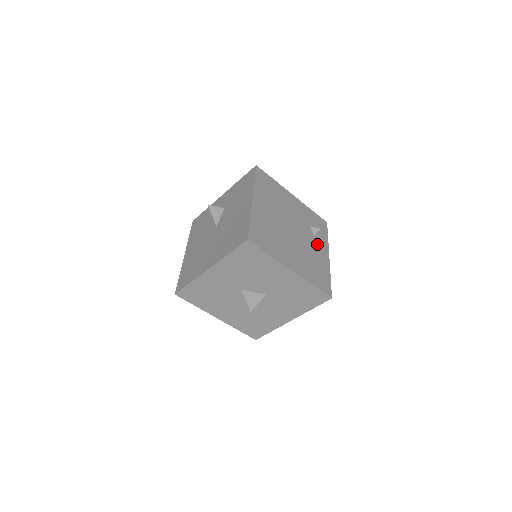
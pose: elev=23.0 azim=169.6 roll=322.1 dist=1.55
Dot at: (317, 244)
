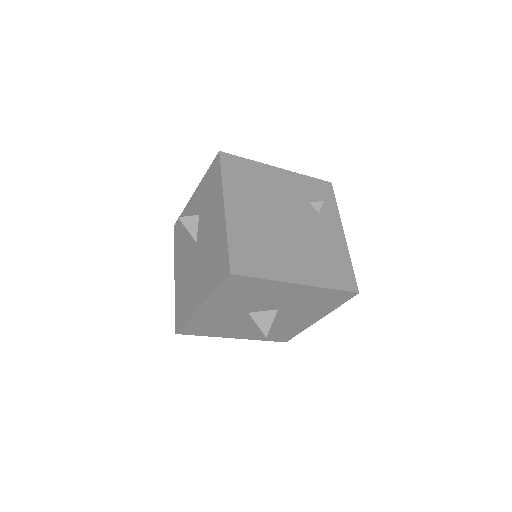
Dot at: (325, 224)
